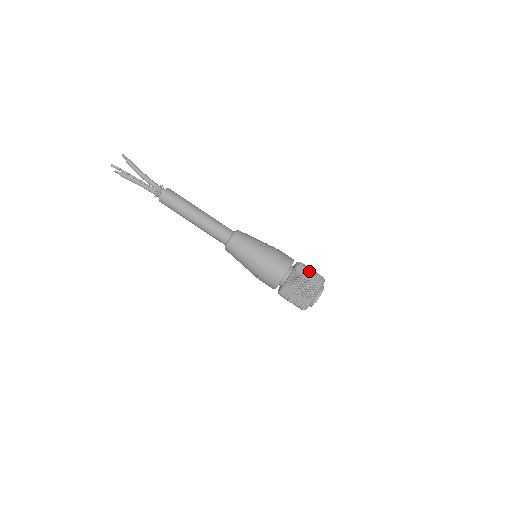
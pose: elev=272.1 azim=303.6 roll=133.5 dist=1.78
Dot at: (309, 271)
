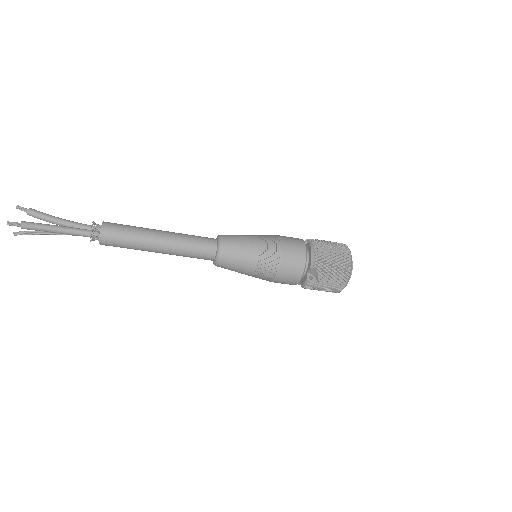
Dot at: (323, 286)
